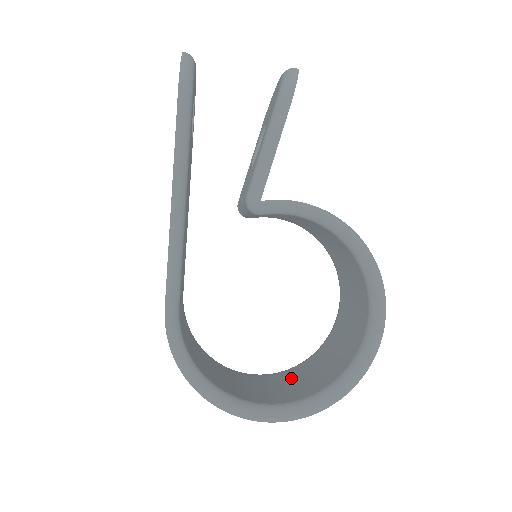
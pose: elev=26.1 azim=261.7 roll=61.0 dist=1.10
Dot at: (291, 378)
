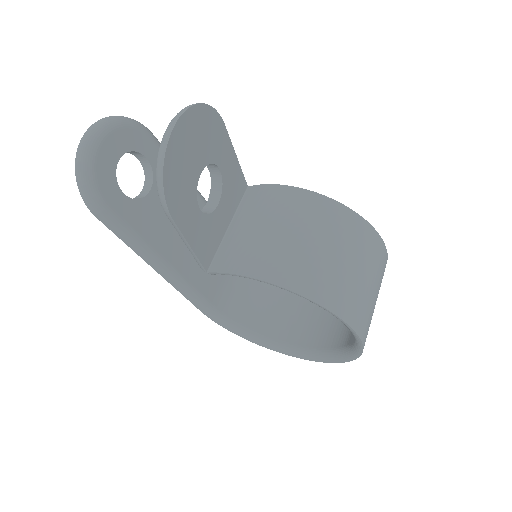
Dot at: occluded
